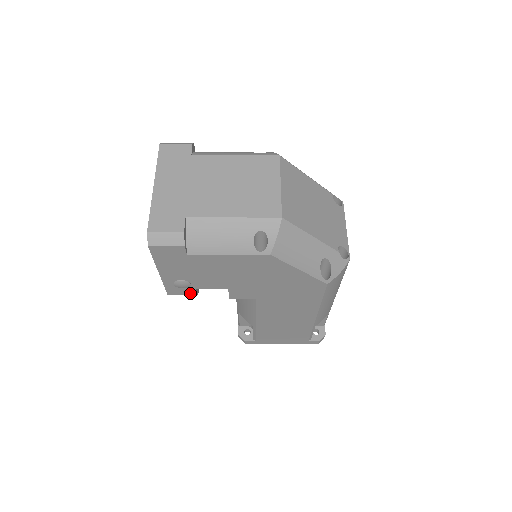
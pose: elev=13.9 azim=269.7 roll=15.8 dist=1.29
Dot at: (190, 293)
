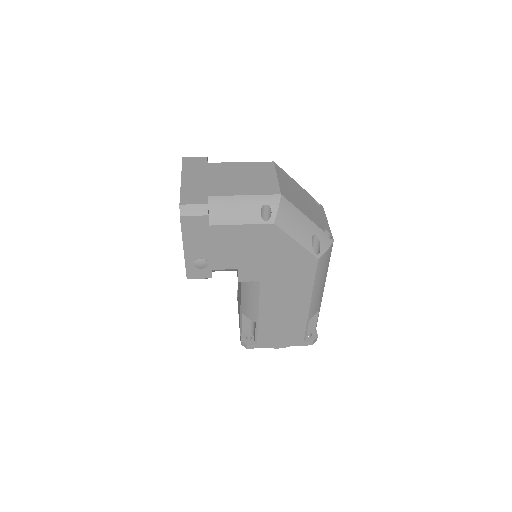
Dot at: (206, 276)
